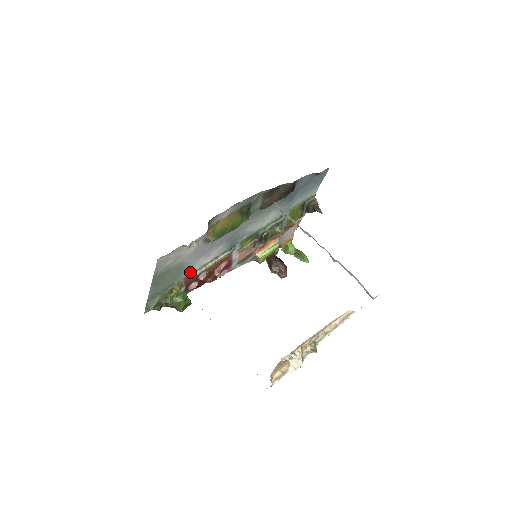
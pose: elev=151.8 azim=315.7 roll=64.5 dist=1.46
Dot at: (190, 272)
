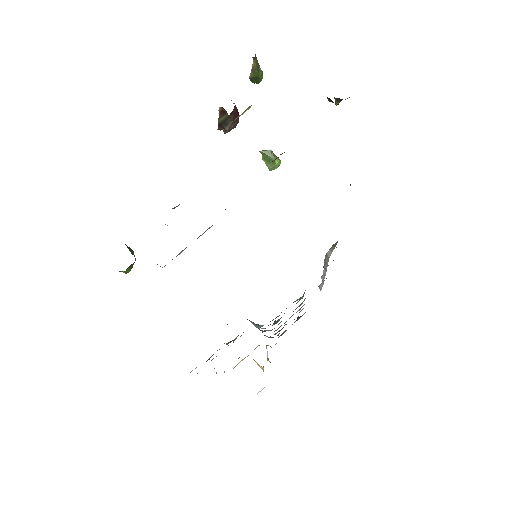
Dot at: occluded
